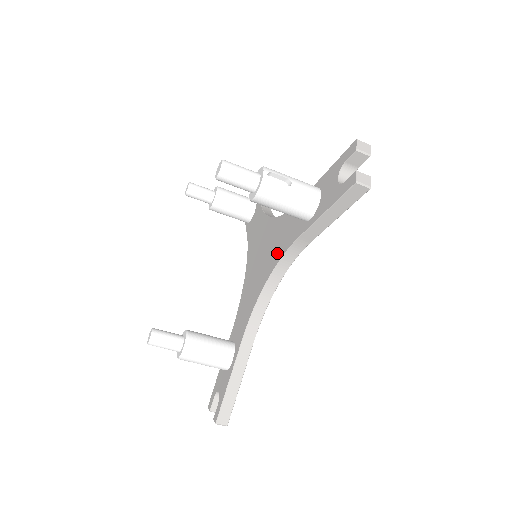
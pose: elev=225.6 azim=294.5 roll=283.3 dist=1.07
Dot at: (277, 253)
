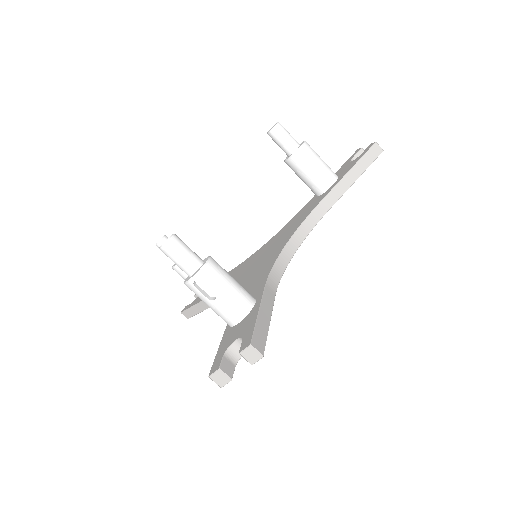
Dot at: (292, 230)
